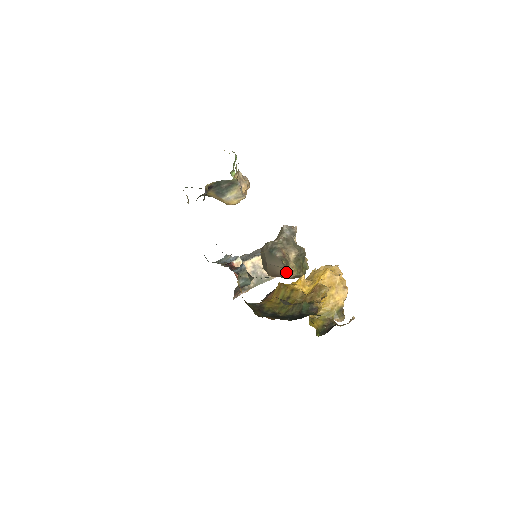
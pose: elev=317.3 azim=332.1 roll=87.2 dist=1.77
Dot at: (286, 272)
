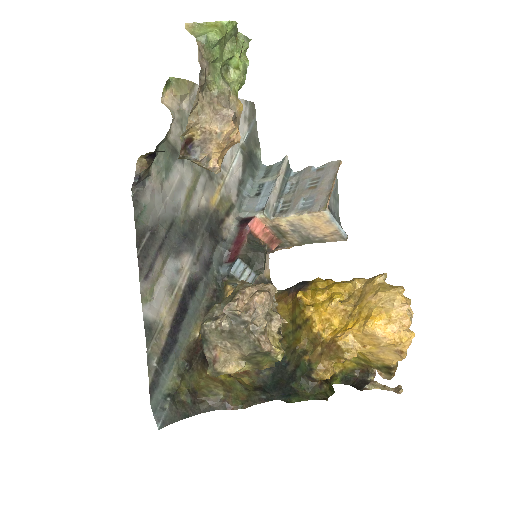
Dot at: occluded
